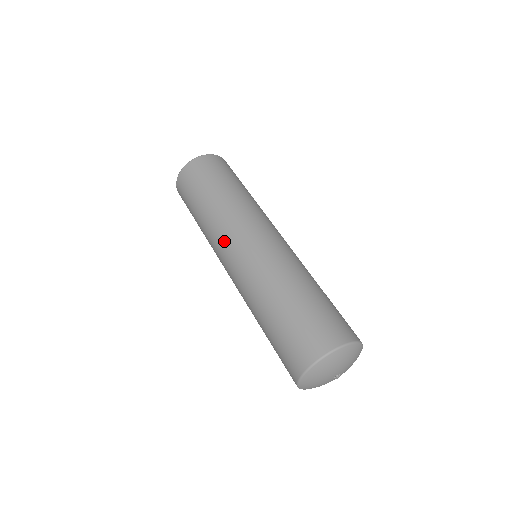
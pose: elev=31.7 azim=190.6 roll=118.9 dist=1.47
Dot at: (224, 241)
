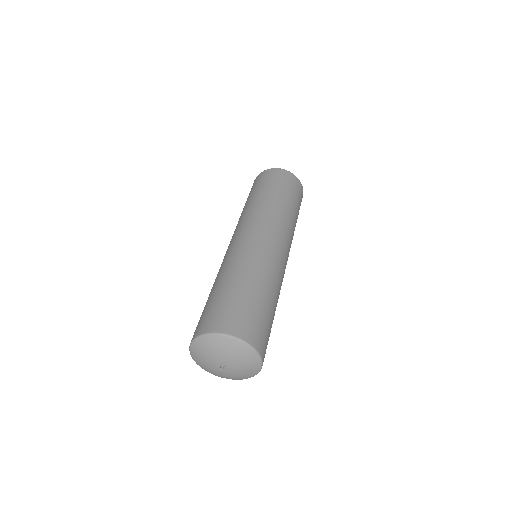
Dot at: occluded
